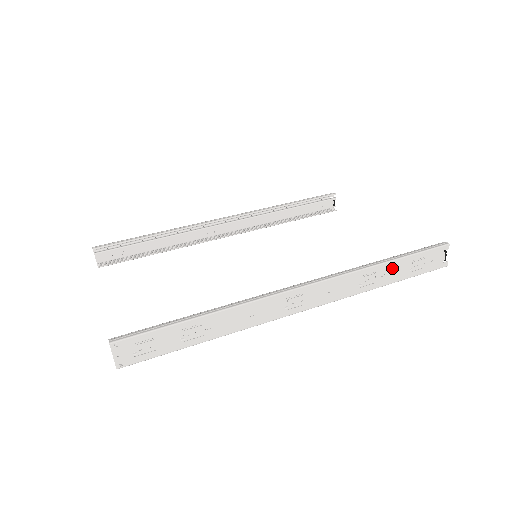
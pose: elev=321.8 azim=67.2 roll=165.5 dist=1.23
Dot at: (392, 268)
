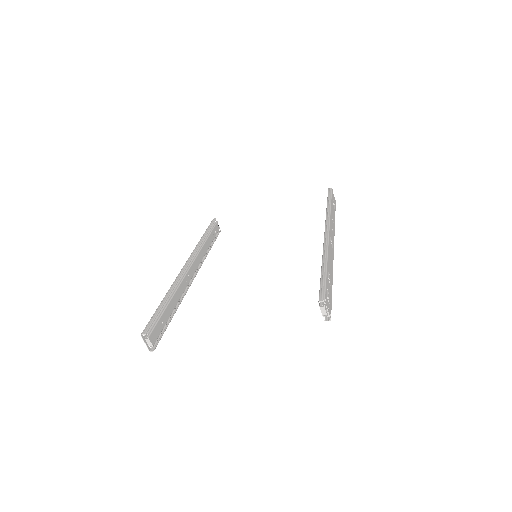
Dot at: (332, 208)
